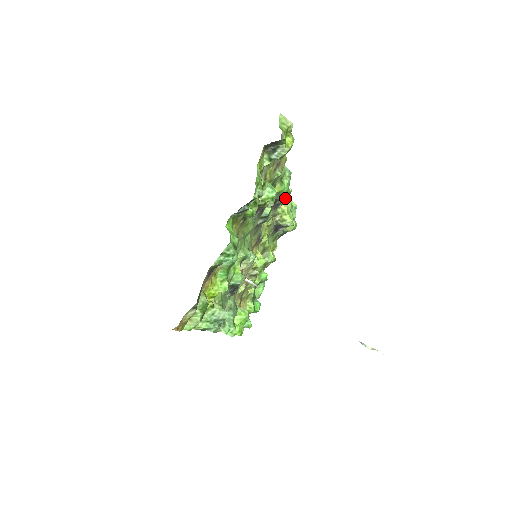
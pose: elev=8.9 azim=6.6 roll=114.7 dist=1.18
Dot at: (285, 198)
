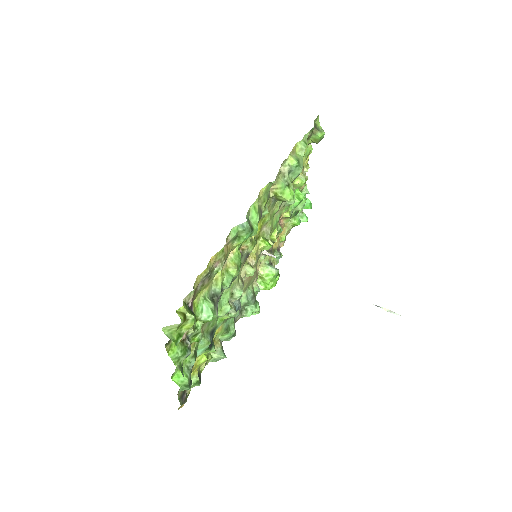
Dot at: (253, 235)
